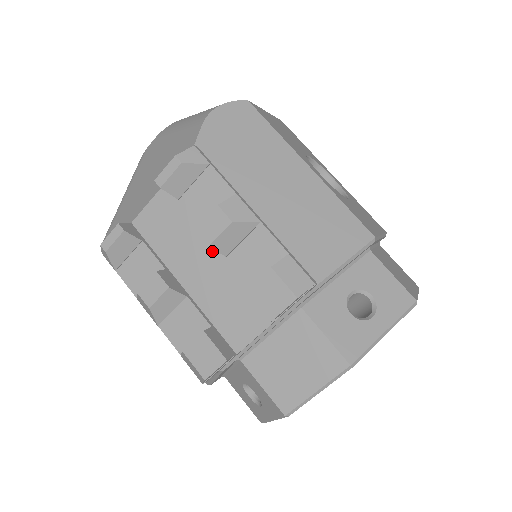
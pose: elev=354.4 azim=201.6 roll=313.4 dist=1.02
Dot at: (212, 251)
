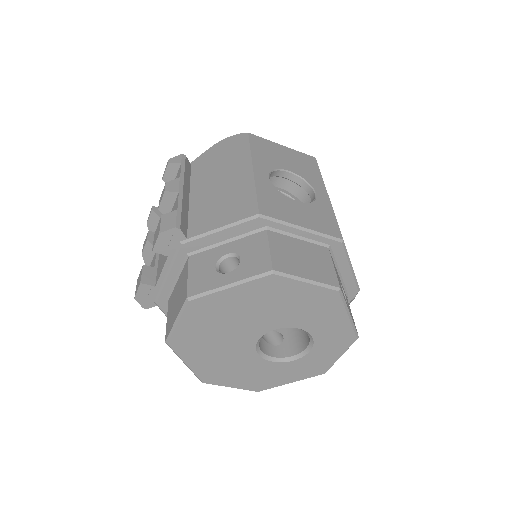
Dot at: occluded
